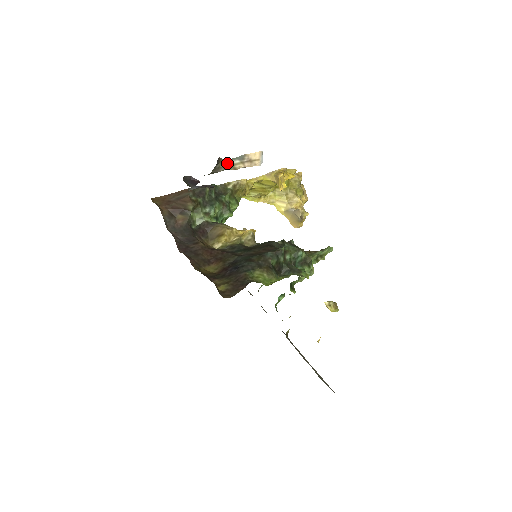
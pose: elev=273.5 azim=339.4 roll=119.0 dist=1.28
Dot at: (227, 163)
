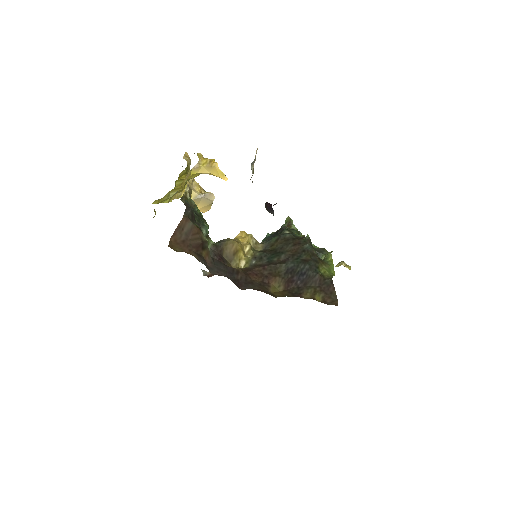
Dot at: (252, 173)
